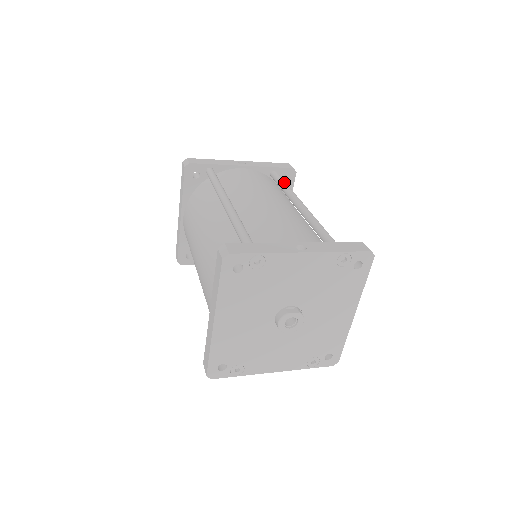
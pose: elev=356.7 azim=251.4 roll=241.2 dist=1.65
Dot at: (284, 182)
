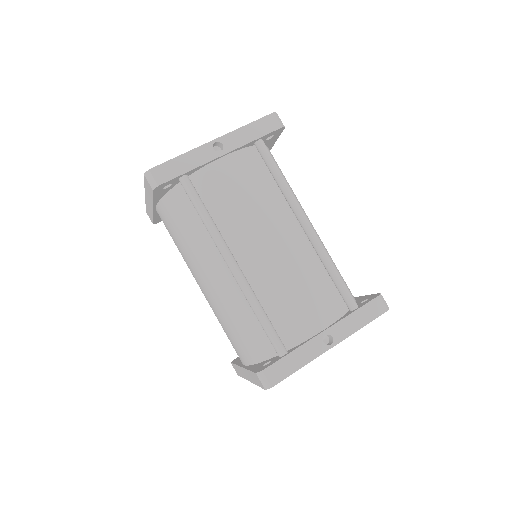
Dot at: (278, 173)
